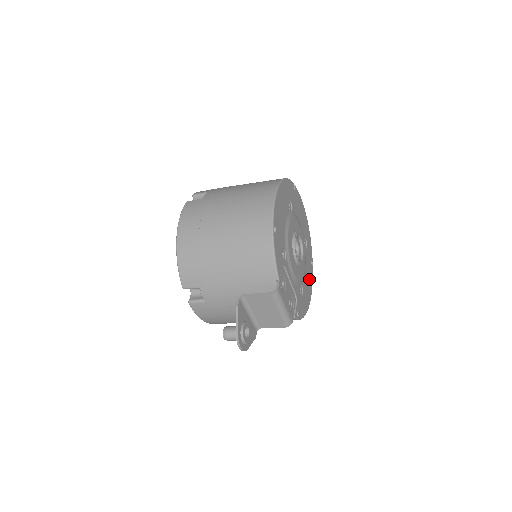
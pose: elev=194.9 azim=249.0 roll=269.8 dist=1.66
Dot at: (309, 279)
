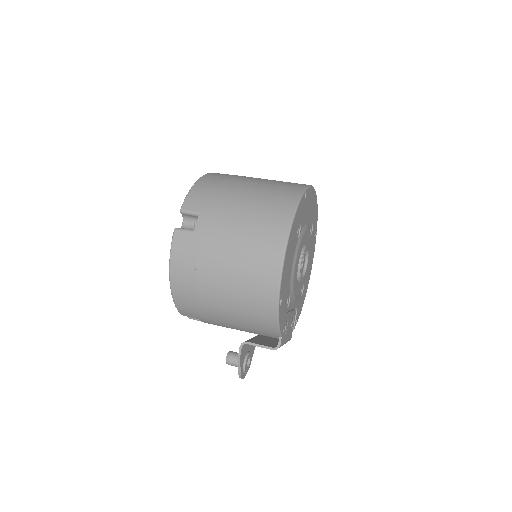
Dot at: (311, 258)
